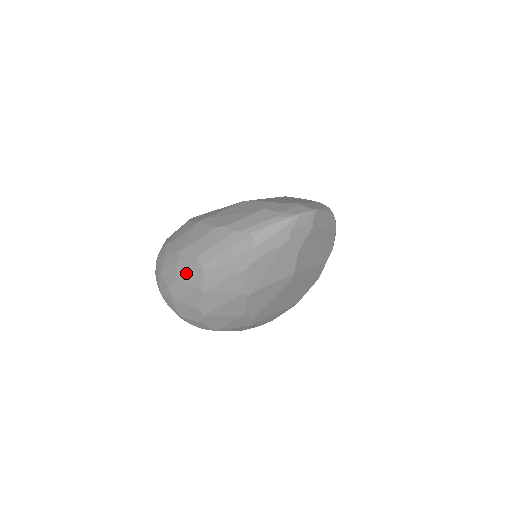
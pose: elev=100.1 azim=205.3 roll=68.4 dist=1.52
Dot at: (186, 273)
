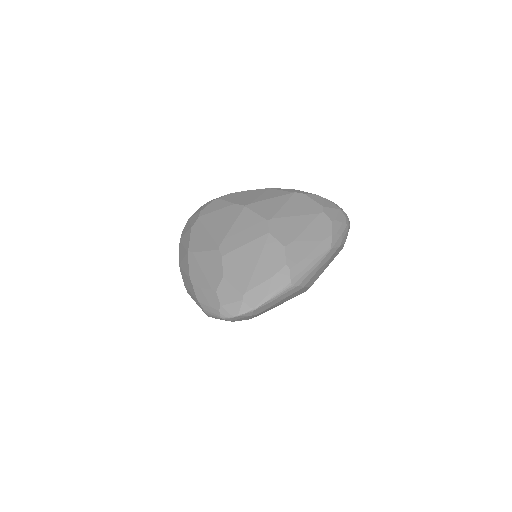
Dot at: occluded
